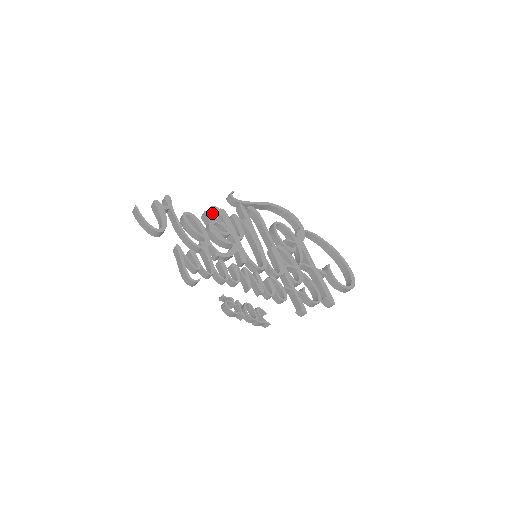
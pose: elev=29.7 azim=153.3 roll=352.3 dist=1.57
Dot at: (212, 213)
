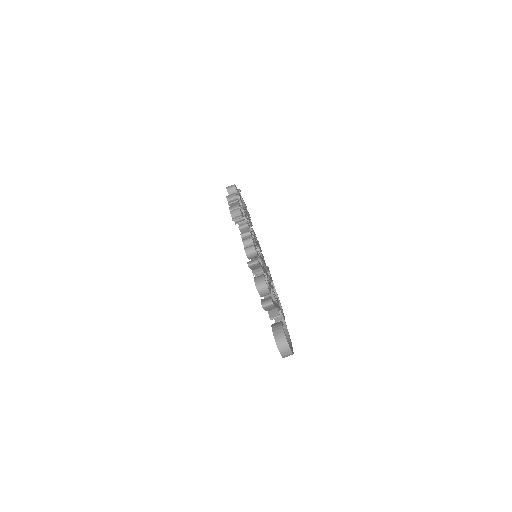
Dot at: occluded
